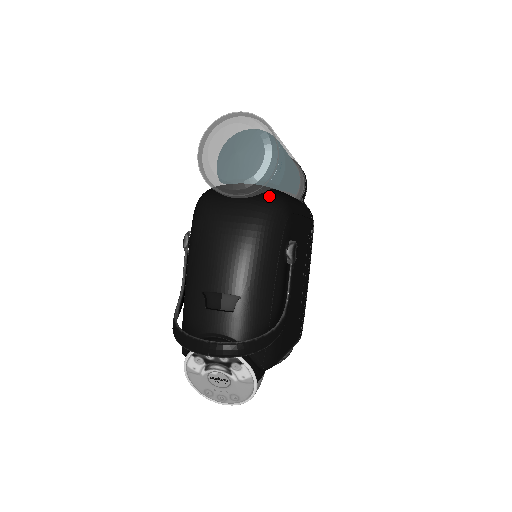
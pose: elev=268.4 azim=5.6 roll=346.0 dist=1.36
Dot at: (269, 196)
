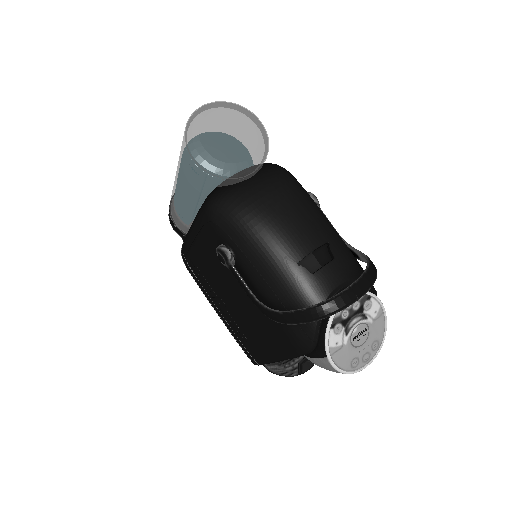
Dot at: (269, 164)
